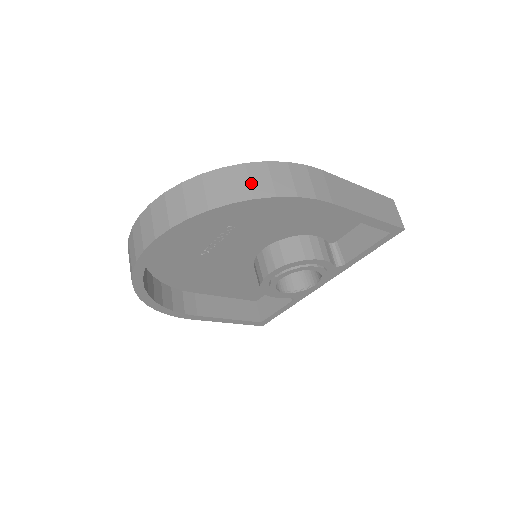
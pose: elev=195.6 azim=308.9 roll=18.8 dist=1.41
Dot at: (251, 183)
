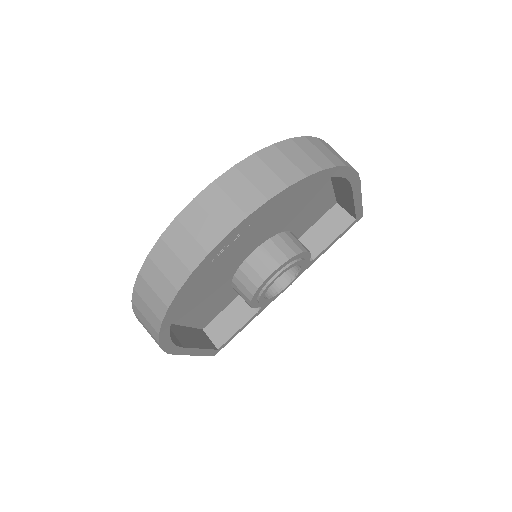
Dot at: (323, 153)
